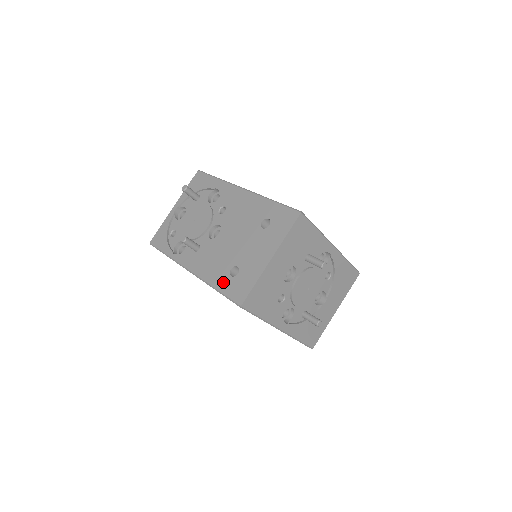
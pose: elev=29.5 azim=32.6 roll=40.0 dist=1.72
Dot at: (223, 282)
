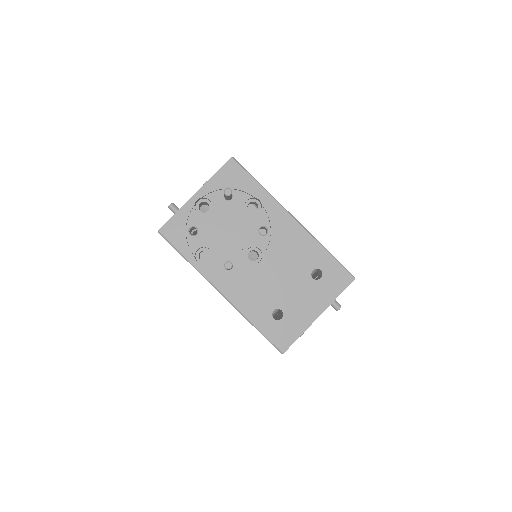
Dot at: (264, 322)
